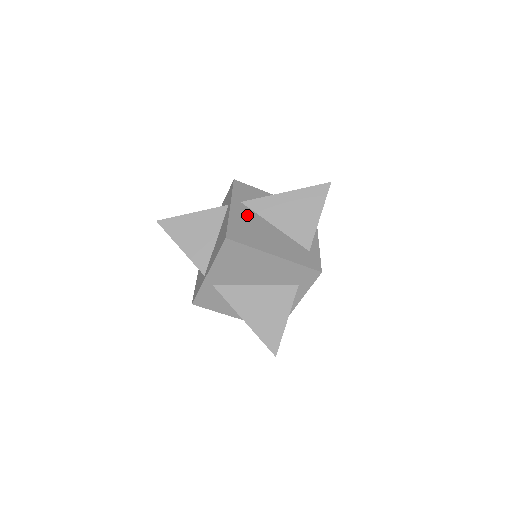
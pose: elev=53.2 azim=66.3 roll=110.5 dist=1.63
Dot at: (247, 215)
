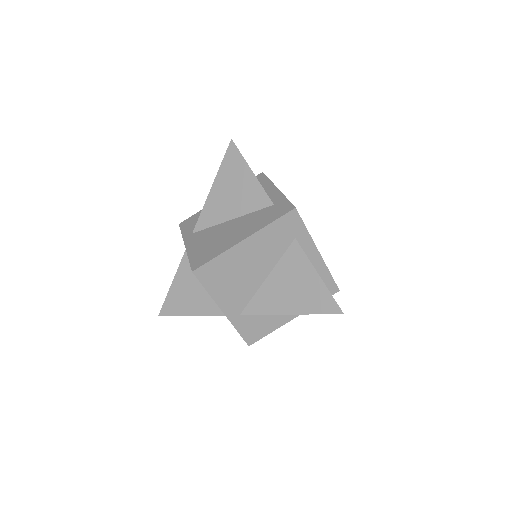
Dot at: (202, 237)
